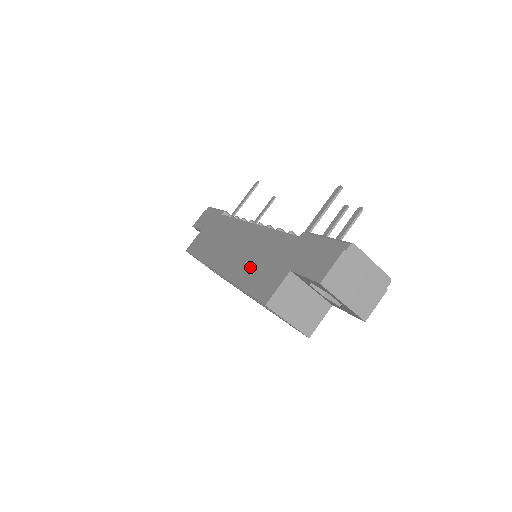
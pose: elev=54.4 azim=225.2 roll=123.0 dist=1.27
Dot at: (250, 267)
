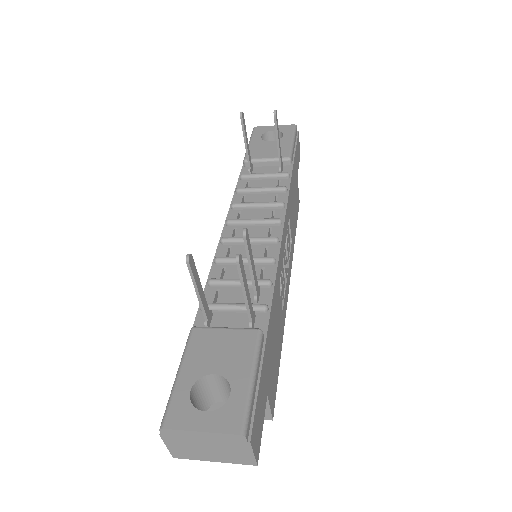
Dot at: occluded
